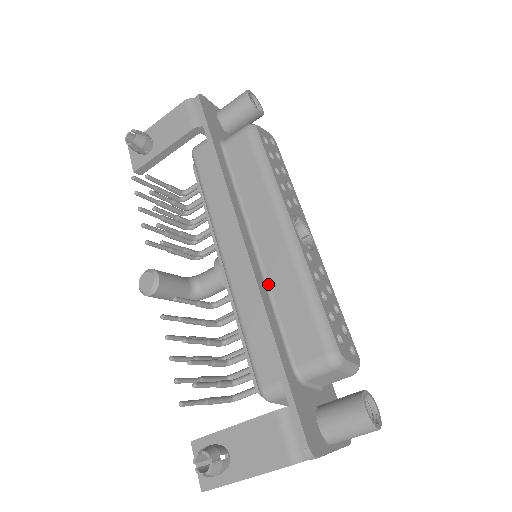
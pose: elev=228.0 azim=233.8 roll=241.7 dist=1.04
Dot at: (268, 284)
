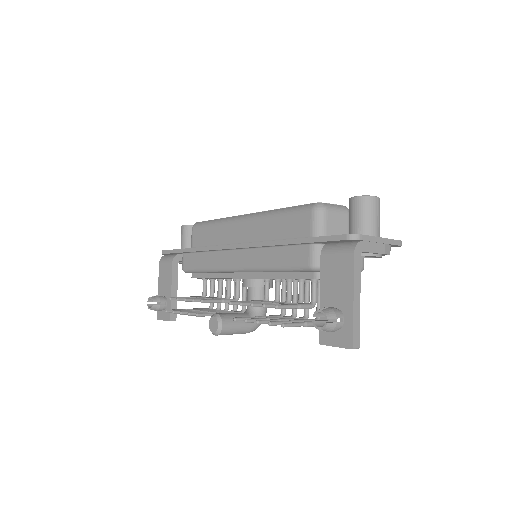
Dot at: occluded
